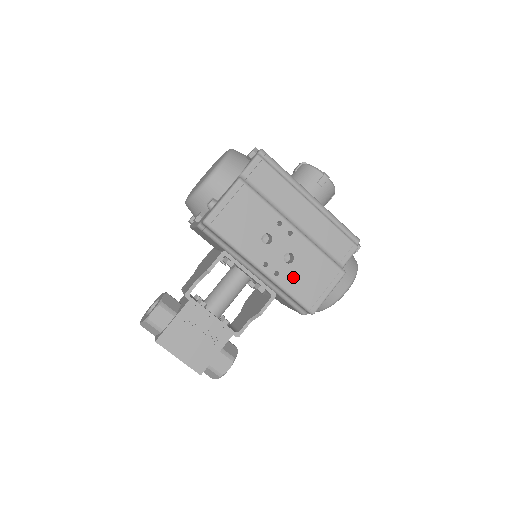
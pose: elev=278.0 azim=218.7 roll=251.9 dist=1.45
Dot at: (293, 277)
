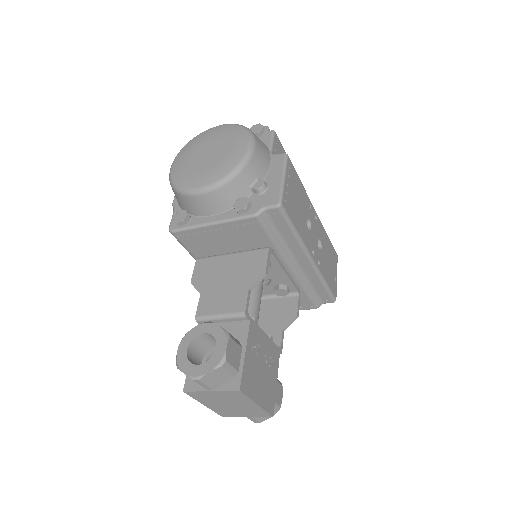
Dot at: (324, 265)
